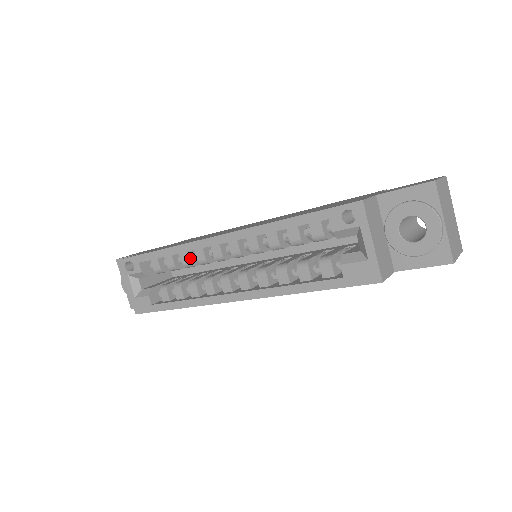
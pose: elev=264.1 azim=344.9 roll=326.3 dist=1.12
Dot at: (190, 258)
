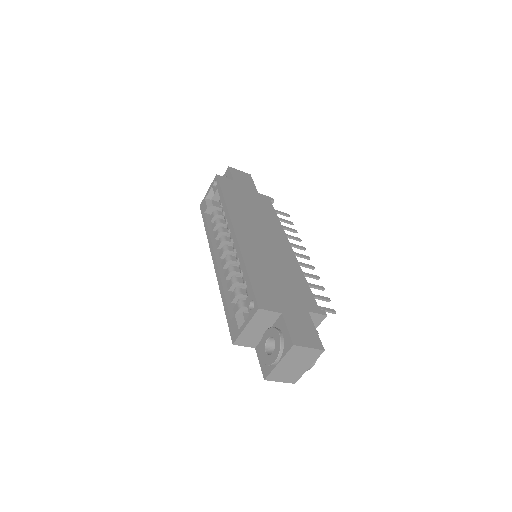
Dot at: occluded
